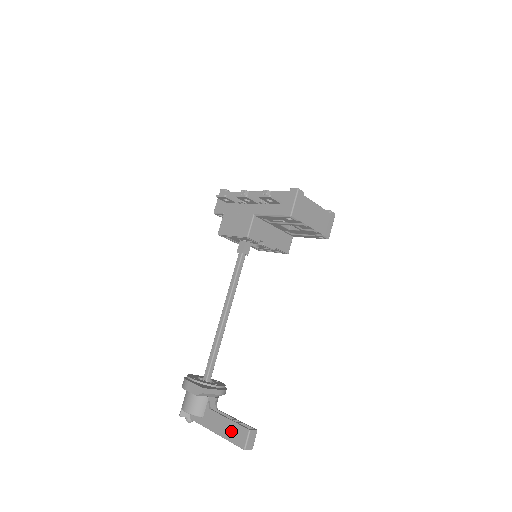
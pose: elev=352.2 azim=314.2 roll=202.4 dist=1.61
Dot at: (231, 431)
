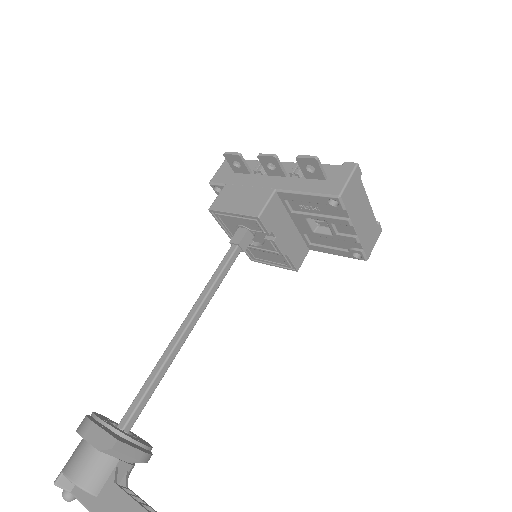
Dot at: out of frame
